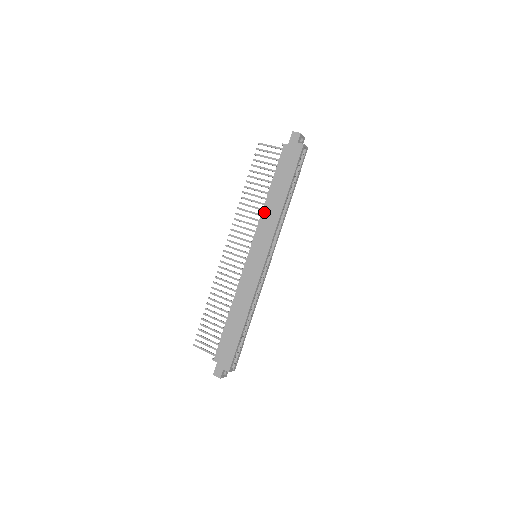
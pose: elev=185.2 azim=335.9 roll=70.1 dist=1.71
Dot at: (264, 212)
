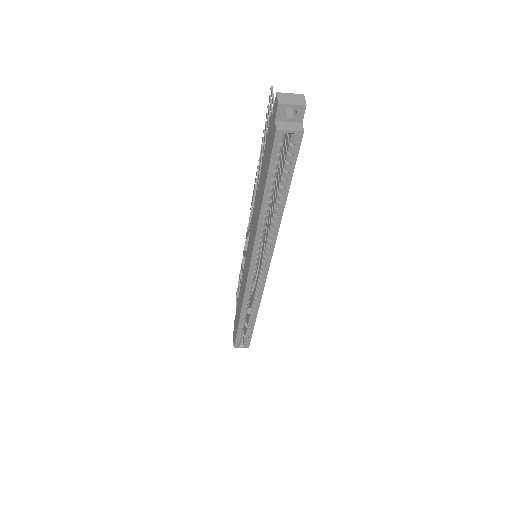
Dot at: (254, 209)
